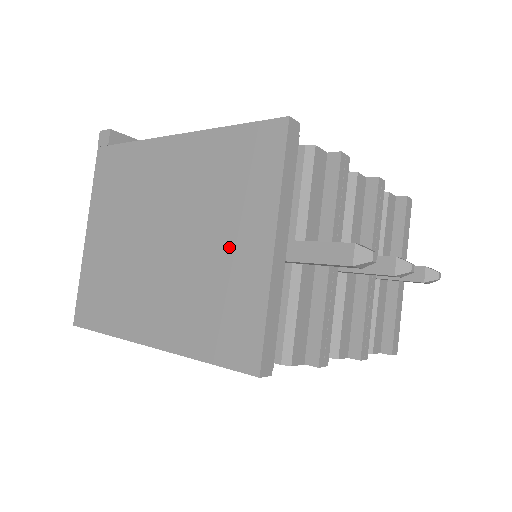
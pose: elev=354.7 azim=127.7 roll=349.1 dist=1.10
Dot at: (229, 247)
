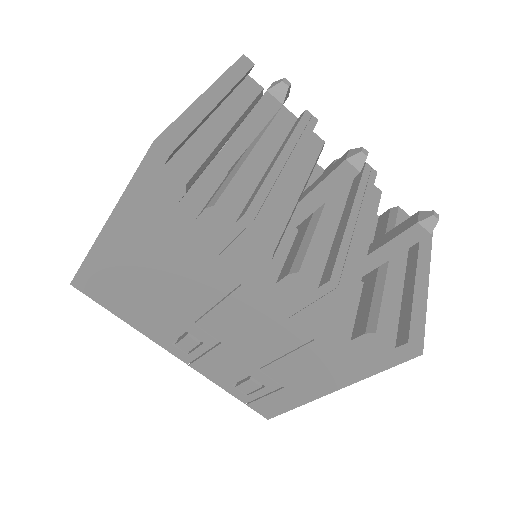
Dot at: occluded
